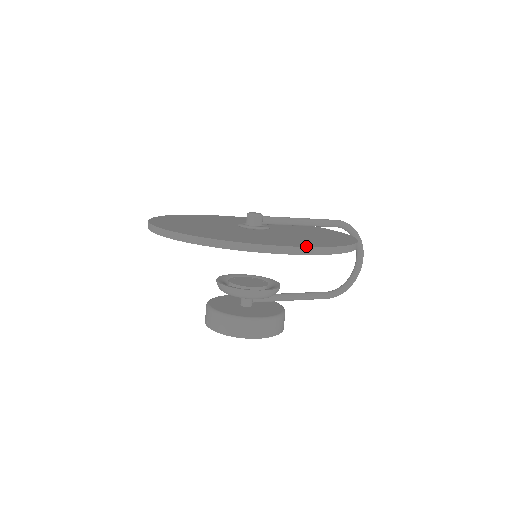
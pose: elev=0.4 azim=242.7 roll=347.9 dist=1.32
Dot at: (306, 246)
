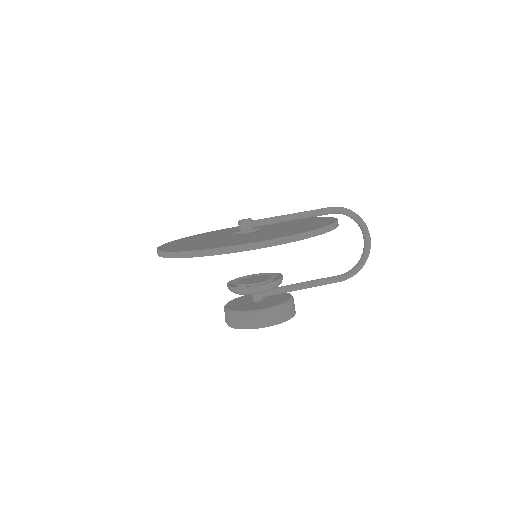
Dot at: (260, 241)
